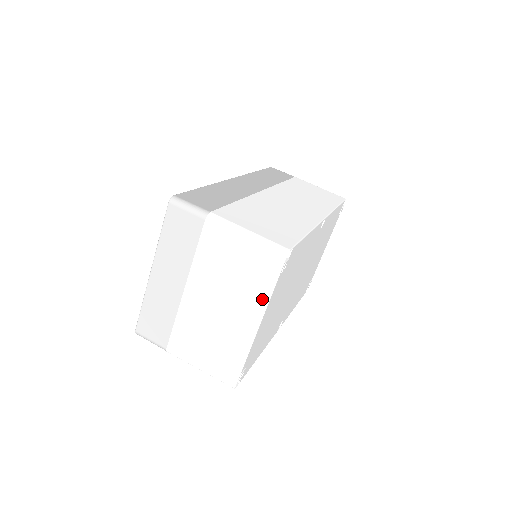
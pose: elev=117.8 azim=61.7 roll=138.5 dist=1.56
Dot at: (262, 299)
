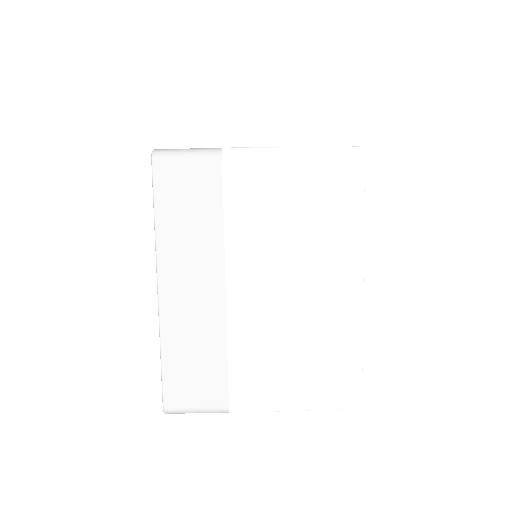
Dot at: (353, 237)
